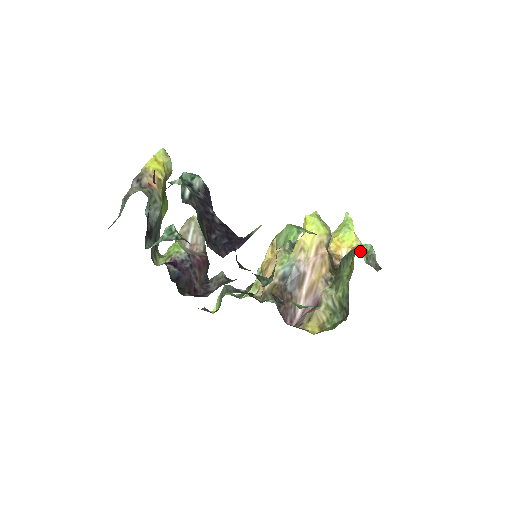
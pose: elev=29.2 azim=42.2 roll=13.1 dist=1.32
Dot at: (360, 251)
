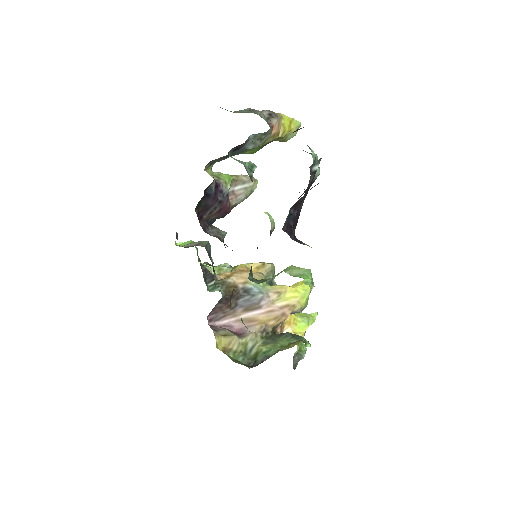
Dot at: (306, 344)
